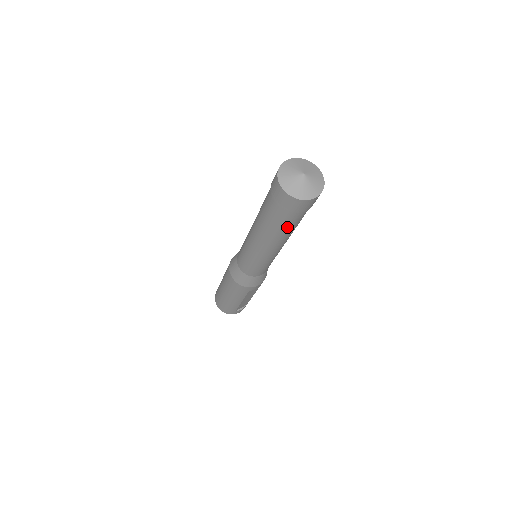
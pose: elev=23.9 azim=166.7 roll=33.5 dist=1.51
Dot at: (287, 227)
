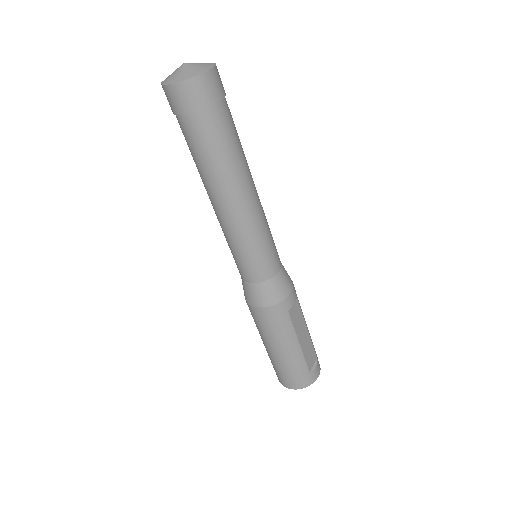
Dot at: (226, 144)
